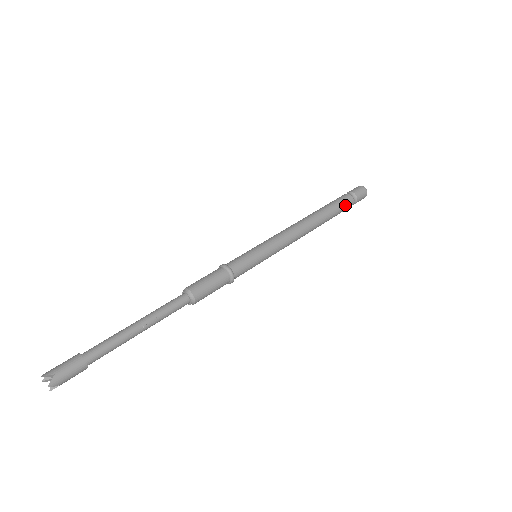
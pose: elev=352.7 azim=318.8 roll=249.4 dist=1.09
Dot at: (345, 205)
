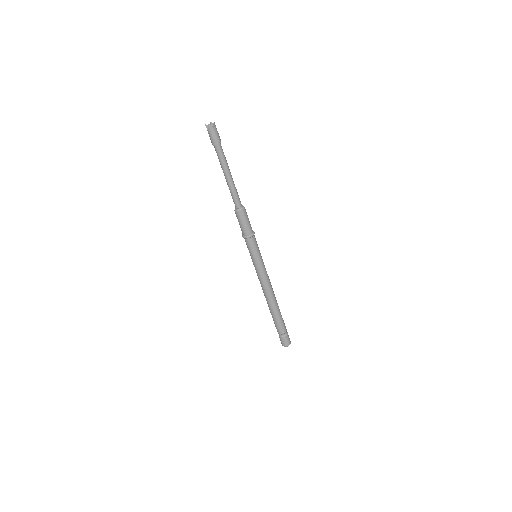
Dot at: (284, 323)
